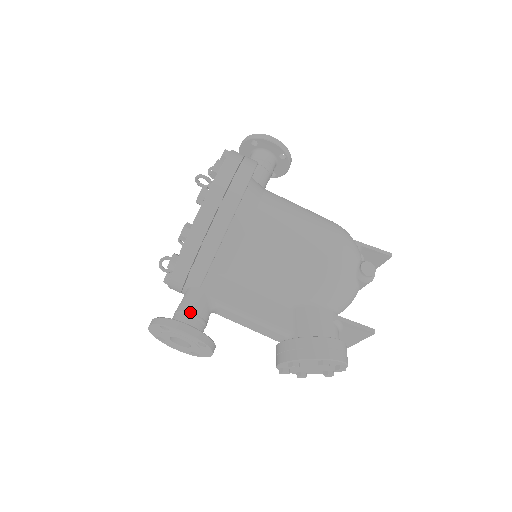
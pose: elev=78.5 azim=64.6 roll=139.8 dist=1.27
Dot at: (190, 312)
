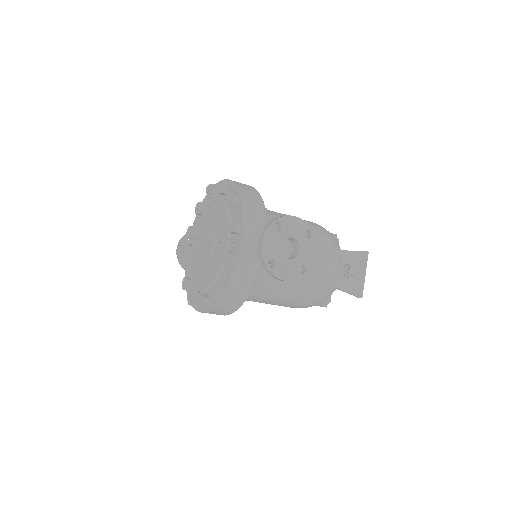
Dot at: occluded
